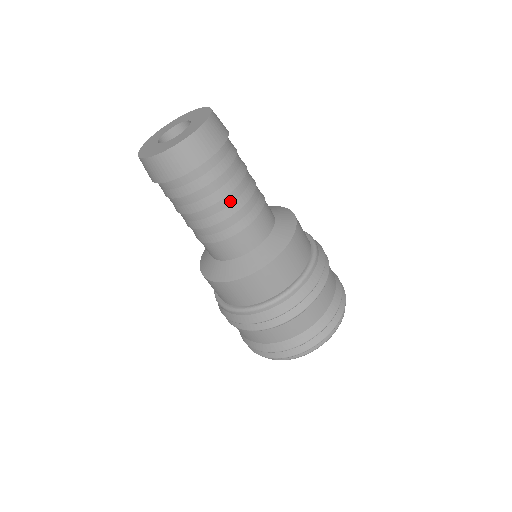
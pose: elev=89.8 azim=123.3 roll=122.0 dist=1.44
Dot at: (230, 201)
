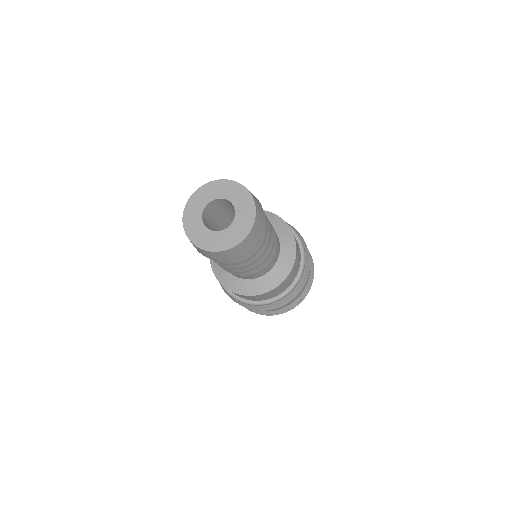
Dot at: (268, 246)
